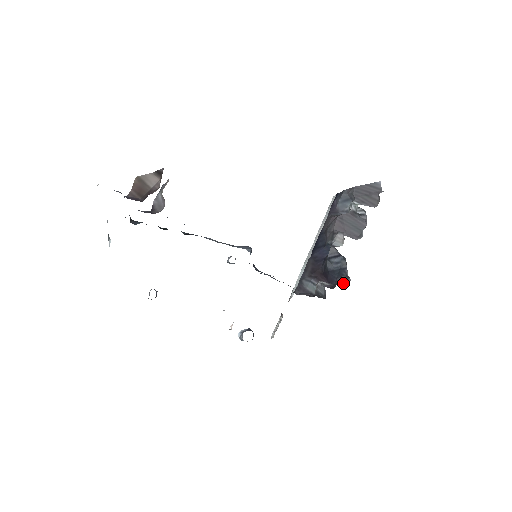
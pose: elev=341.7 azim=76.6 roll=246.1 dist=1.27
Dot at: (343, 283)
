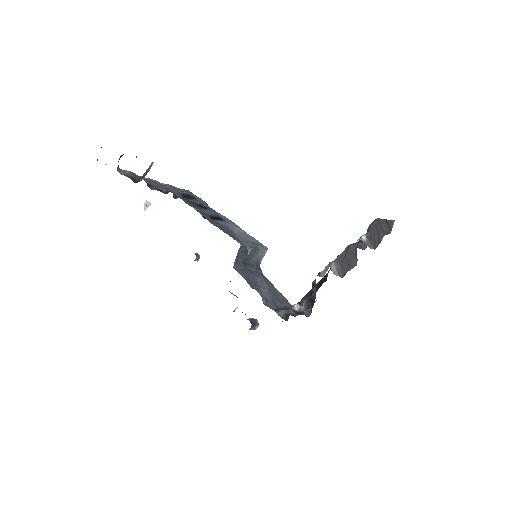
Dot at: (301, 314)
